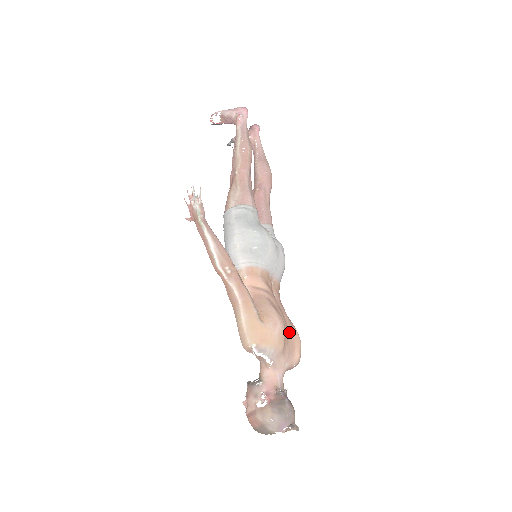
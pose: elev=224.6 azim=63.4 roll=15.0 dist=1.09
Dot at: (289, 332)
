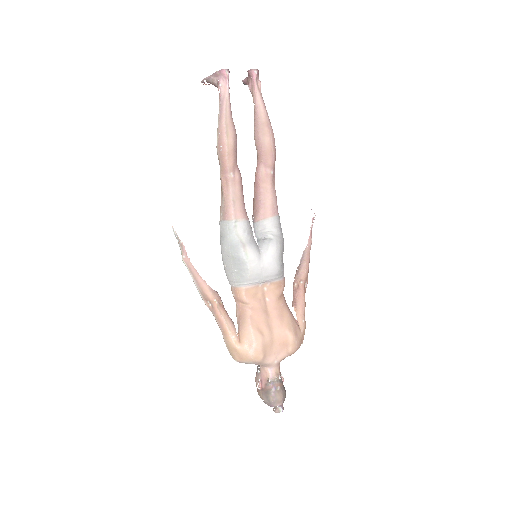
Dot at: (276, 337)
